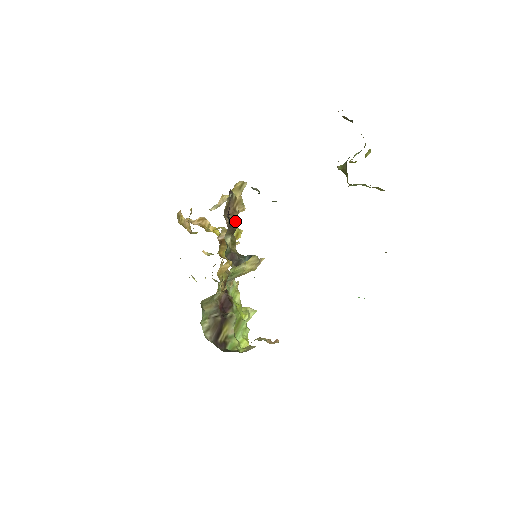
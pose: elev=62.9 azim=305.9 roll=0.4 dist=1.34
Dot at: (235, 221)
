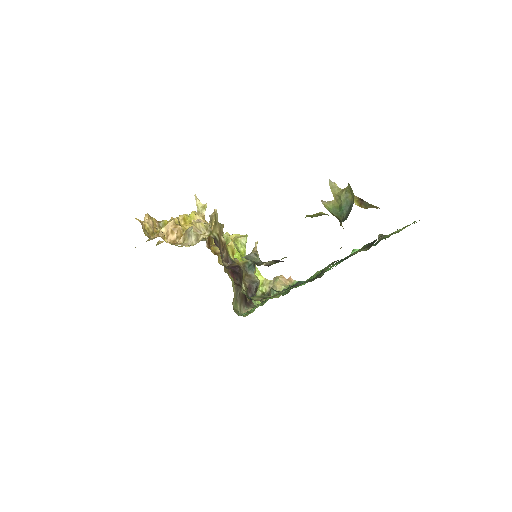
Dot at: (238, 268)
